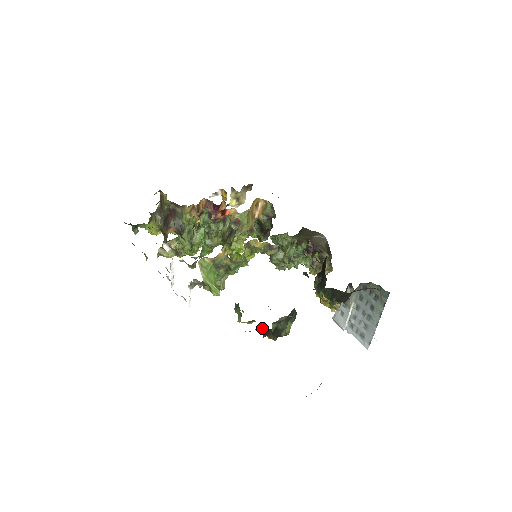
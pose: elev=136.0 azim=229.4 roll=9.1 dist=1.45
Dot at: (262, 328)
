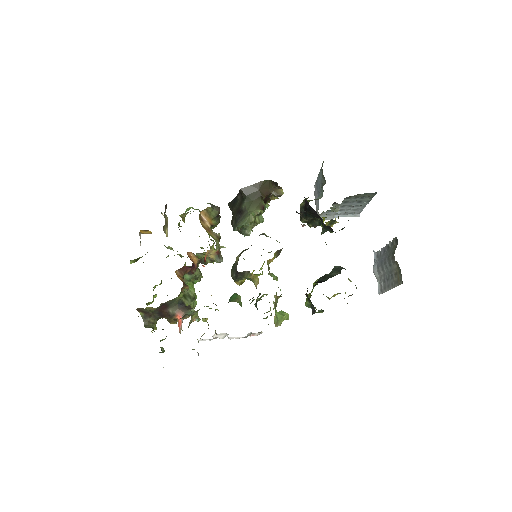
Dot at: occluded
